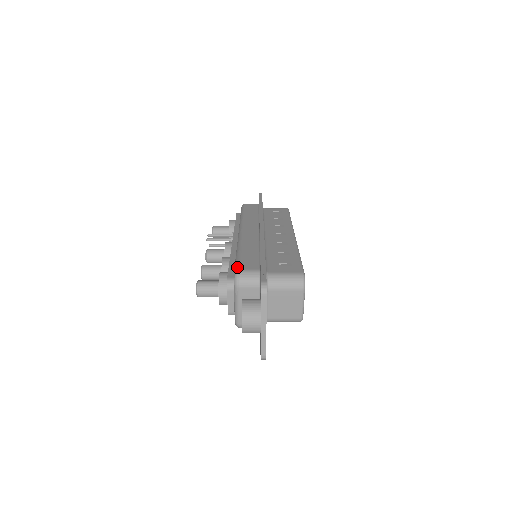
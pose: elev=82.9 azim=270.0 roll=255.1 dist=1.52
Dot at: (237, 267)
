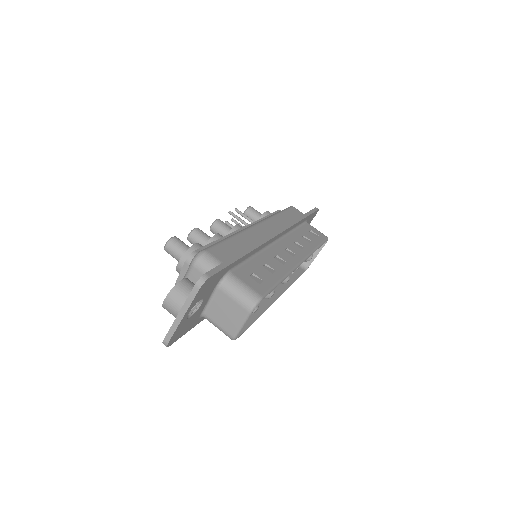
Dot at: (208, 247)
